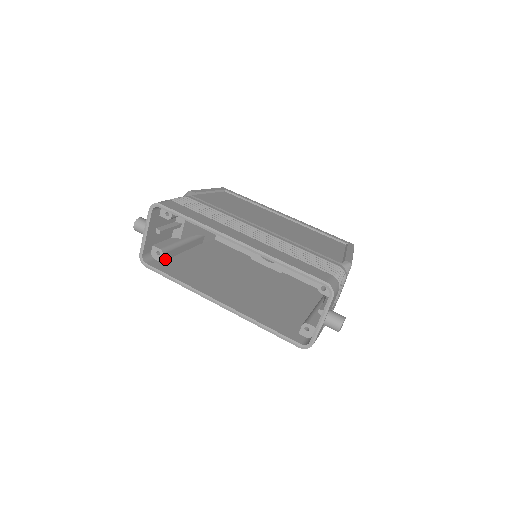
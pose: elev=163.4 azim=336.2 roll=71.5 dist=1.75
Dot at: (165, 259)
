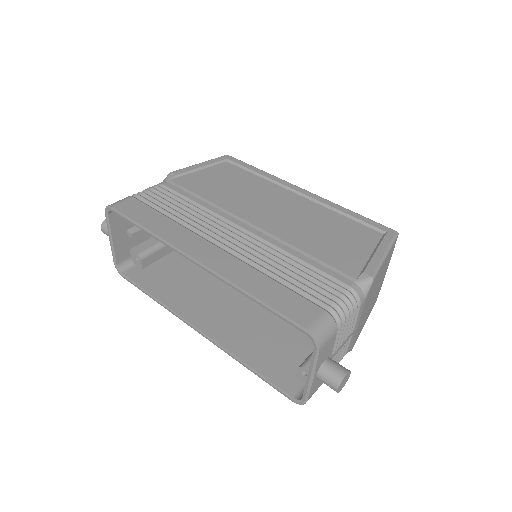
Dot at: (149, 264)
